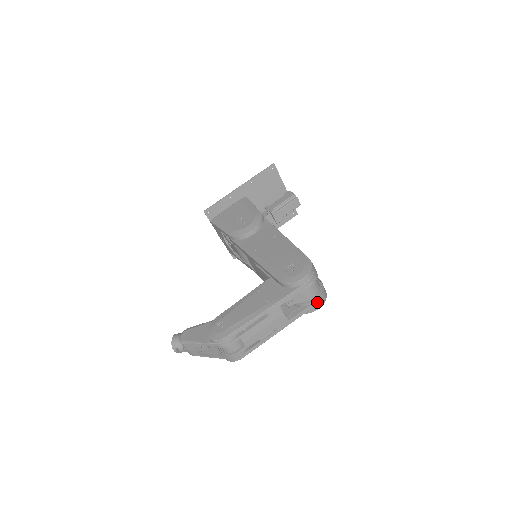
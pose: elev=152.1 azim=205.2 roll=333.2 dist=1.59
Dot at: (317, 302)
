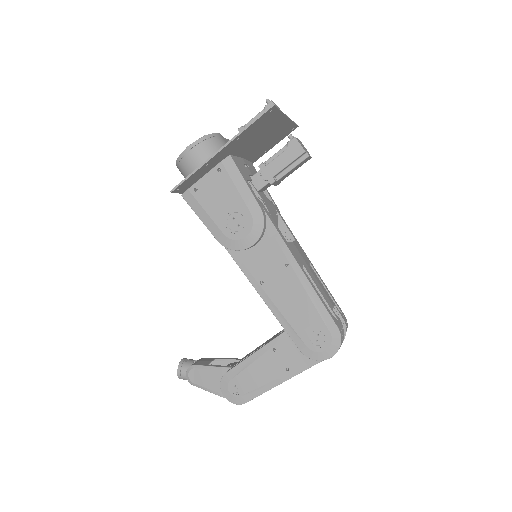
Dot at: occluded
